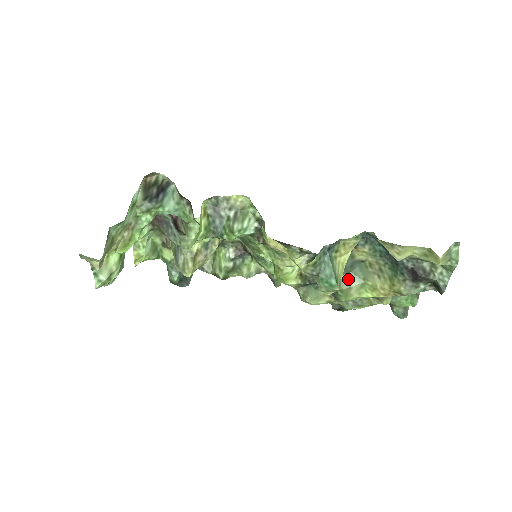
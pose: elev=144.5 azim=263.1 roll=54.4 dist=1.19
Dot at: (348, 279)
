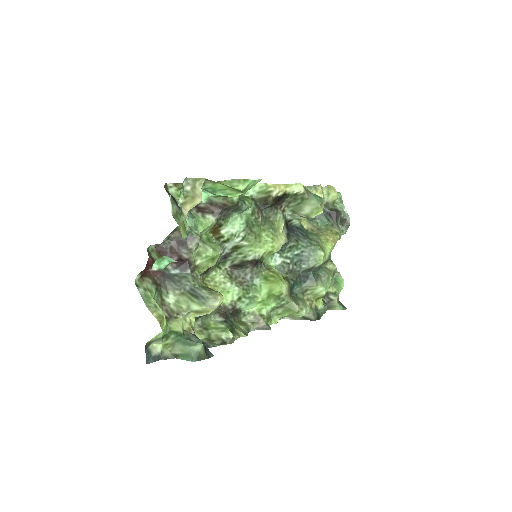
Dot at: (313, 240)
